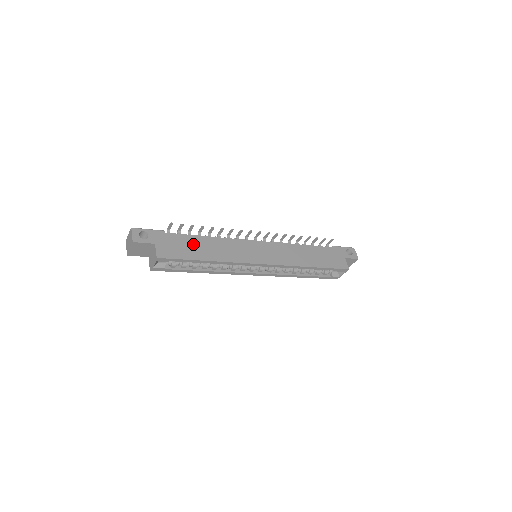
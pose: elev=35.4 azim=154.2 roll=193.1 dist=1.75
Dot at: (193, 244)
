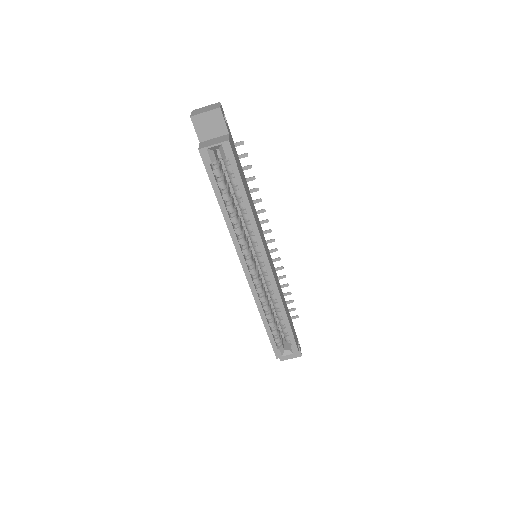
Dot at: occluded
